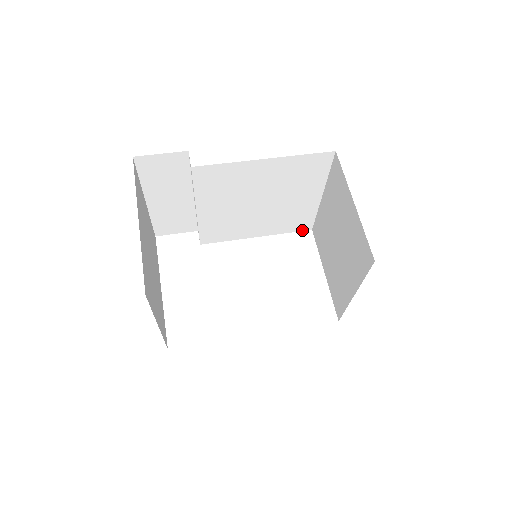
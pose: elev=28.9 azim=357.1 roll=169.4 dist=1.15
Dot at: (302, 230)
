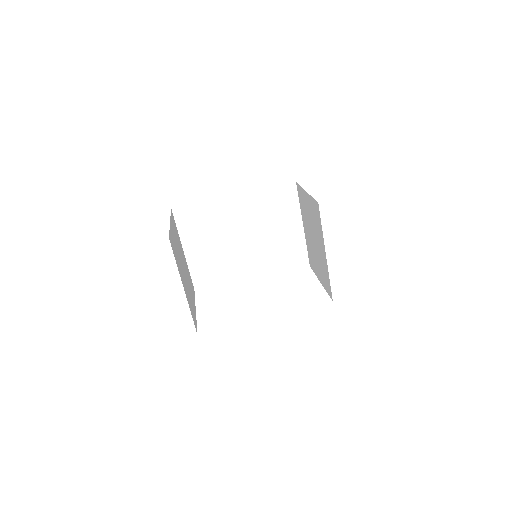
Dot at: (302, 267)
